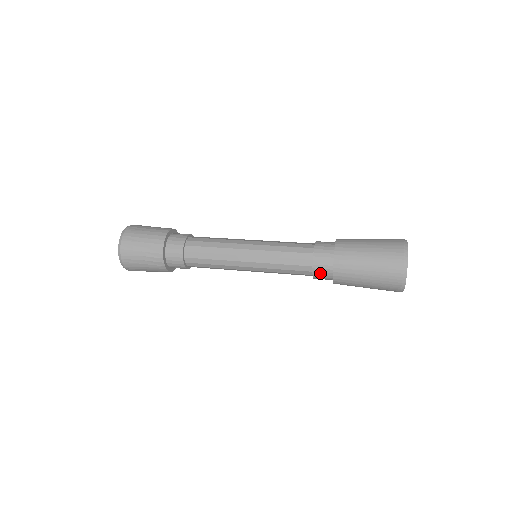
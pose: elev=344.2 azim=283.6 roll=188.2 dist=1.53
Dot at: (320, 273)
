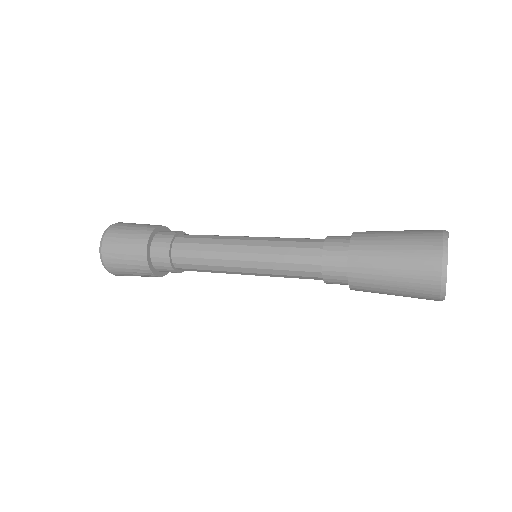
Dot at: (334, 283)
